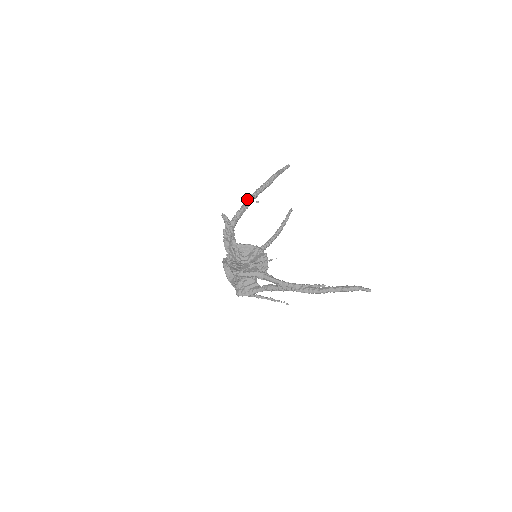
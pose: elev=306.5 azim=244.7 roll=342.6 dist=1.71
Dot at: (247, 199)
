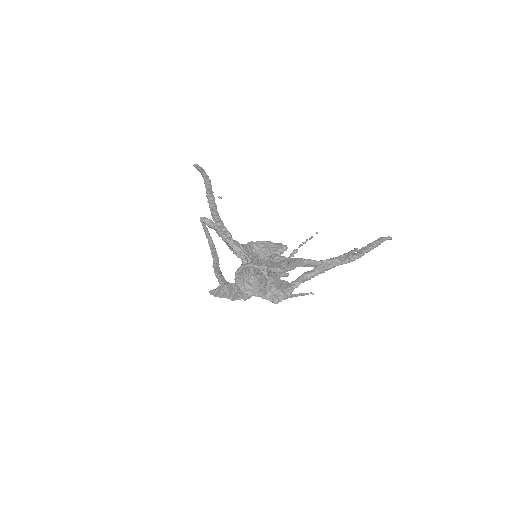
Dot at: (210, 197)
